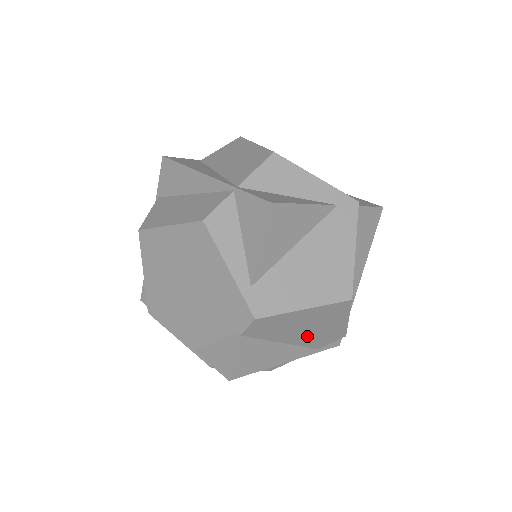
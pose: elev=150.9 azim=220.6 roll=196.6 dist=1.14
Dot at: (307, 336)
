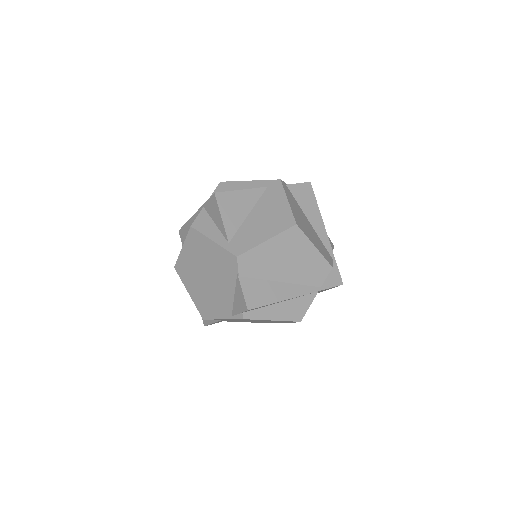
Dot at: (296, 271)
